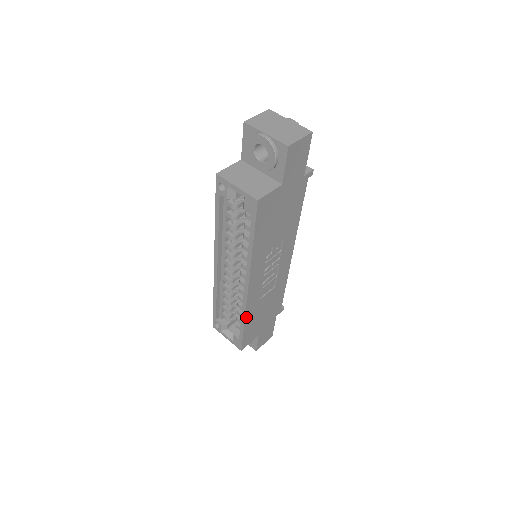
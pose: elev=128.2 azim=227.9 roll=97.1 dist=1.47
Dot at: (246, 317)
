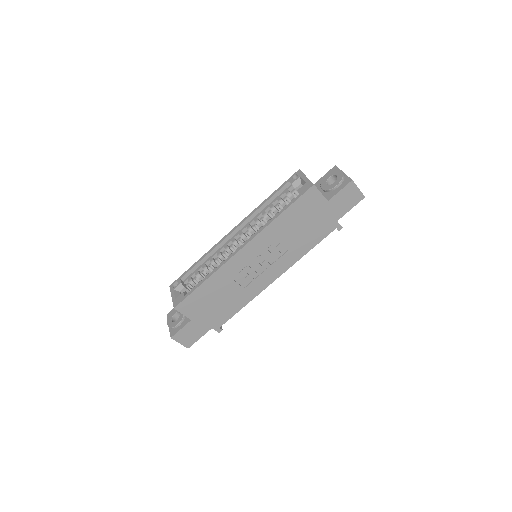
Dot at: (213, 276)
